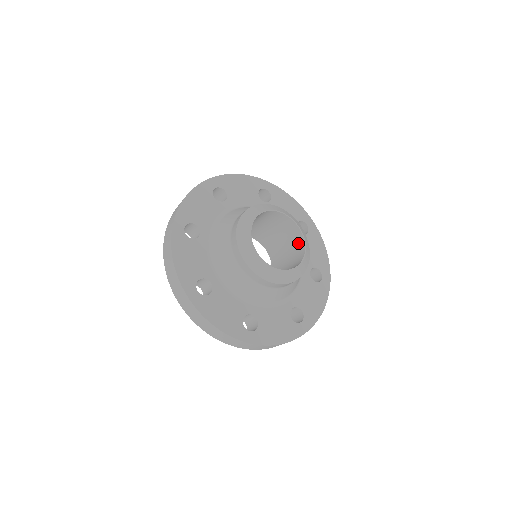
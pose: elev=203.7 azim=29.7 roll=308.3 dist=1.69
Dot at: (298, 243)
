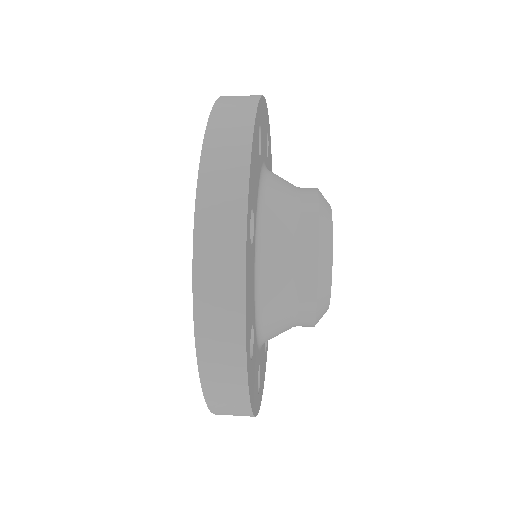
Dot at: occluded
